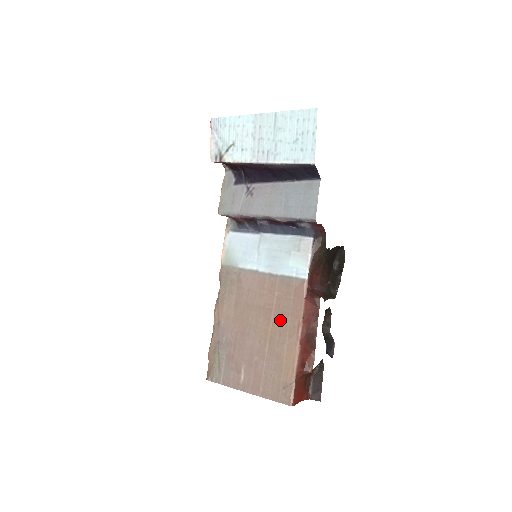
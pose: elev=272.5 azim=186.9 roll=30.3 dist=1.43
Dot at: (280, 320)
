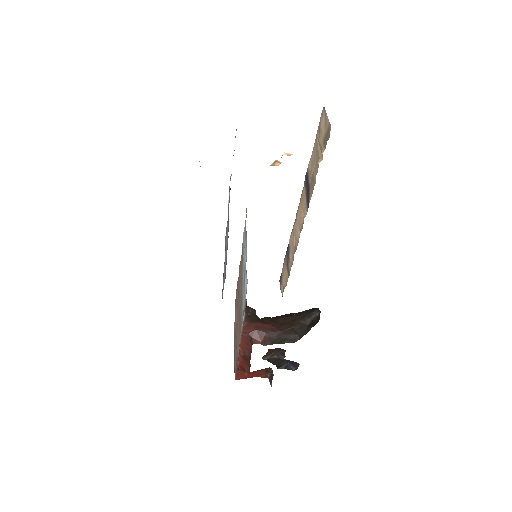
Dot at: occluded
